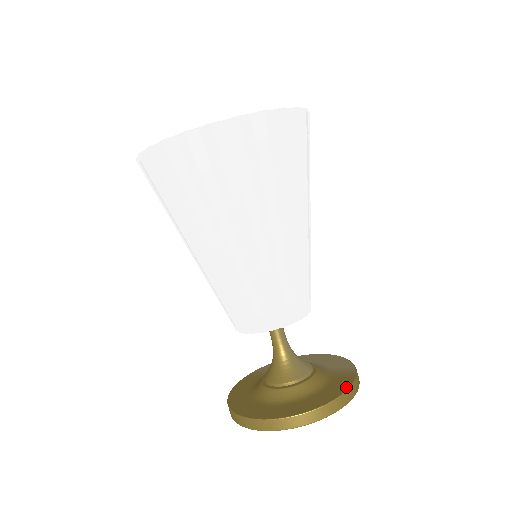
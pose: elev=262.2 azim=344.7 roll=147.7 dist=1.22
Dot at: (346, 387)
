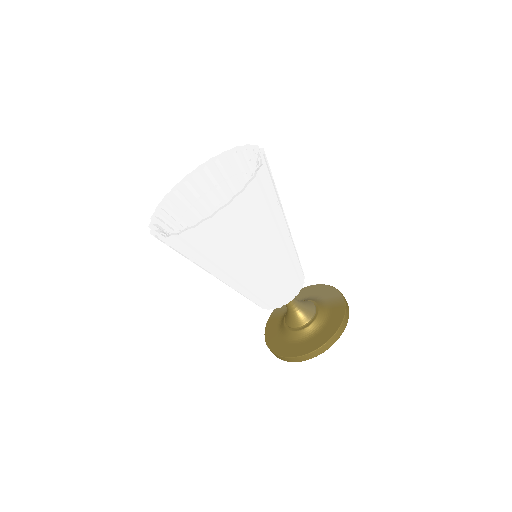
Dot at: (342, 316)
